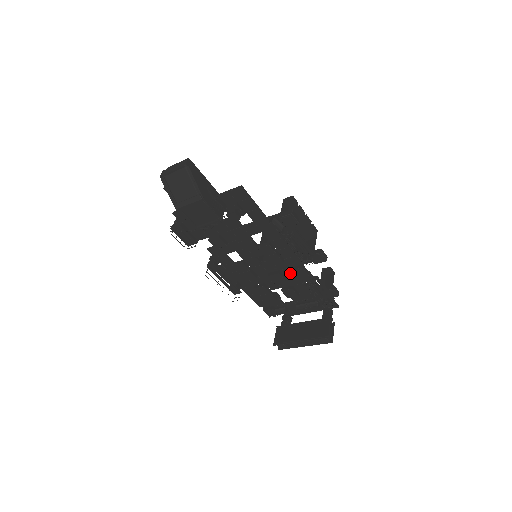
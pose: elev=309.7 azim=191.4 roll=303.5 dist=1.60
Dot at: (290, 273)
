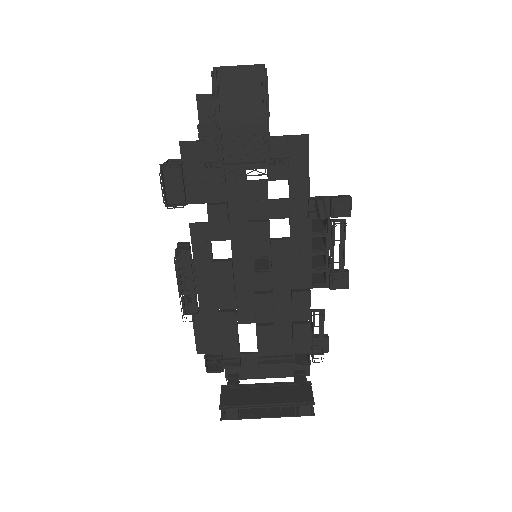
Dot at: (284, 299)
